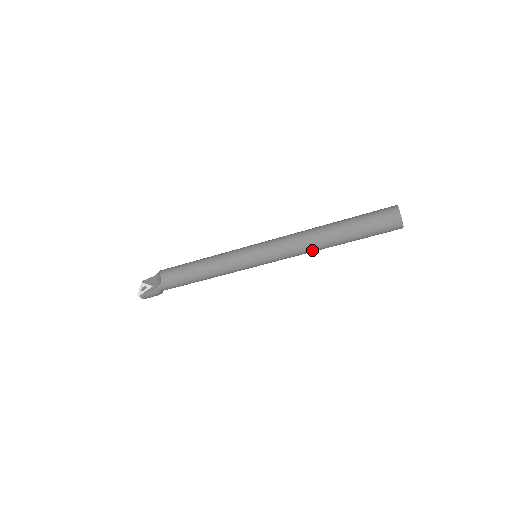
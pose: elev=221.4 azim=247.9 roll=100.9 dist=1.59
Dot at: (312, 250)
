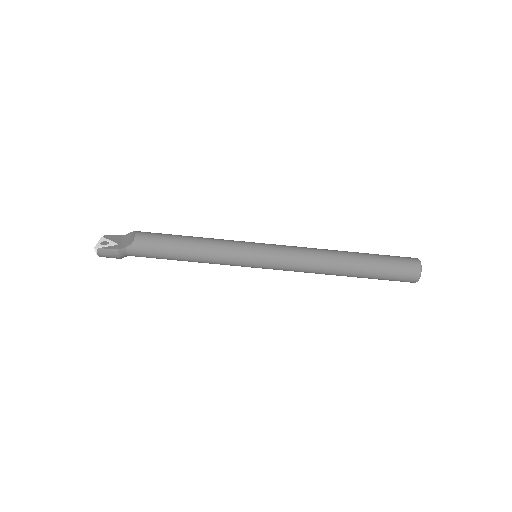
Dot at: (321, 271)
